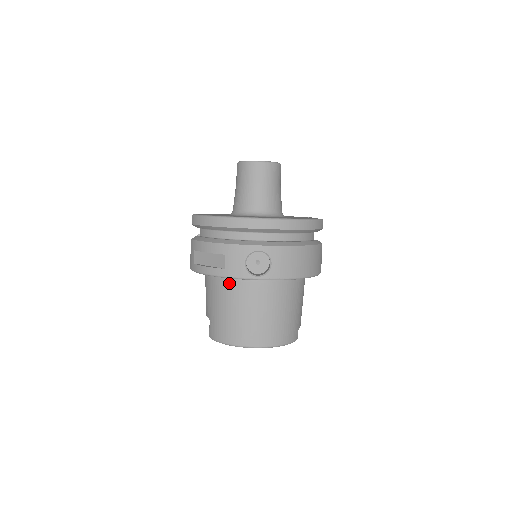
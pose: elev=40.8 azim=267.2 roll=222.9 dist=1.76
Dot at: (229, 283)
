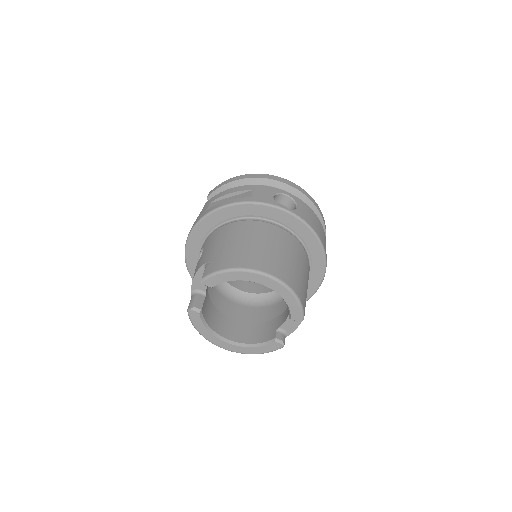
Dot at: (246, 222)
